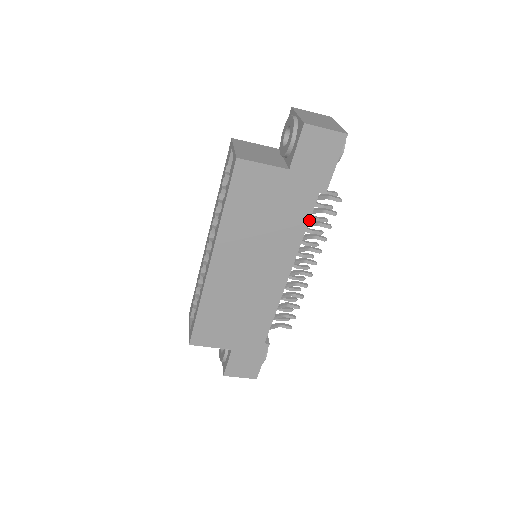
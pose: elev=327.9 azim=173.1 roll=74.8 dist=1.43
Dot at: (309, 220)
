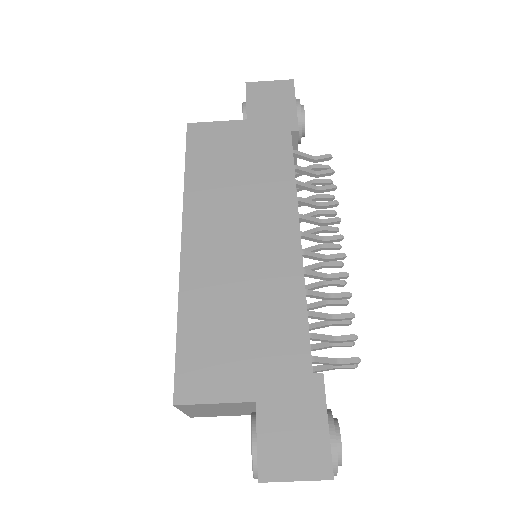
Dot at: (293, 161)
